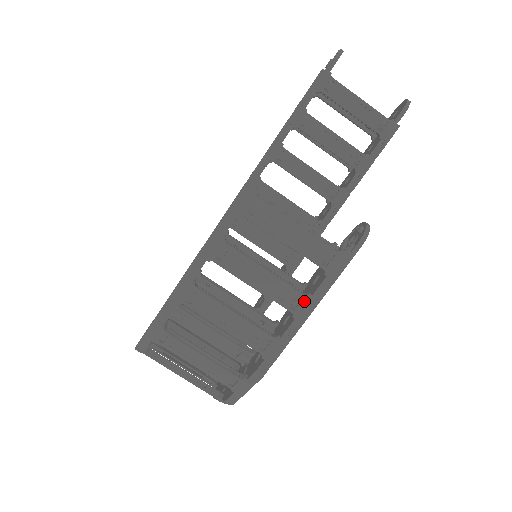
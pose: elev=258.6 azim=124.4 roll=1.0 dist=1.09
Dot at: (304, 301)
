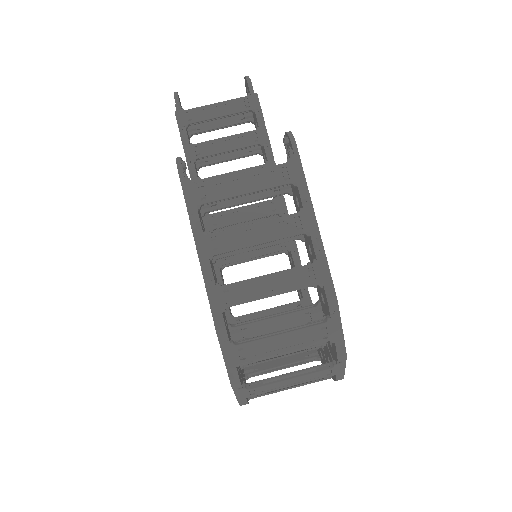
Dot at: (302, 217)
